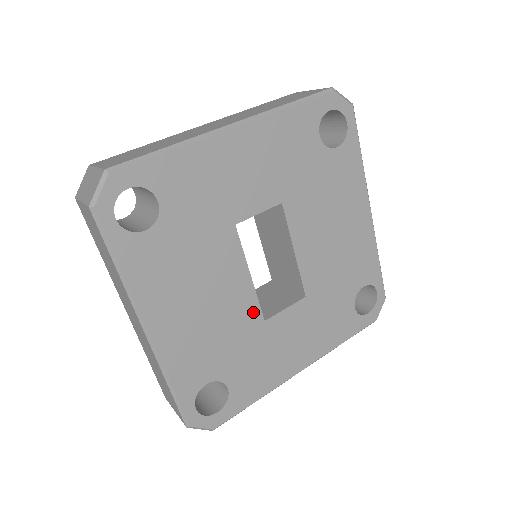
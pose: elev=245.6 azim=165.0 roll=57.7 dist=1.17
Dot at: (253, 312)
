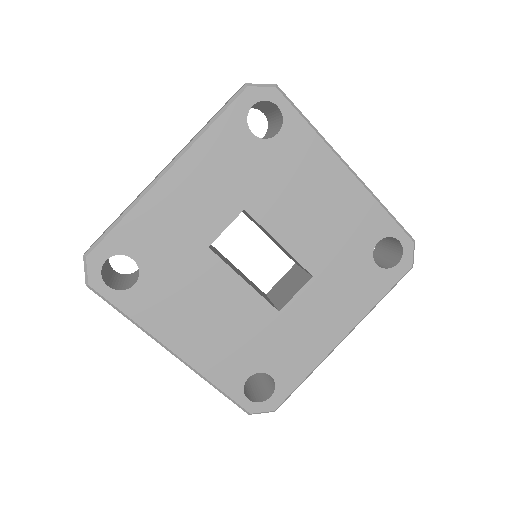
Dot at: (263, 309)
